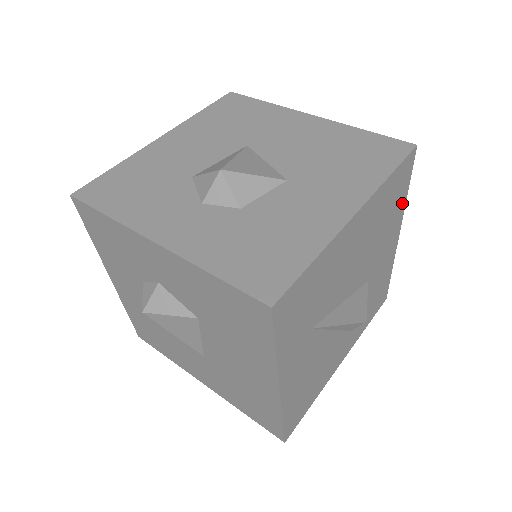
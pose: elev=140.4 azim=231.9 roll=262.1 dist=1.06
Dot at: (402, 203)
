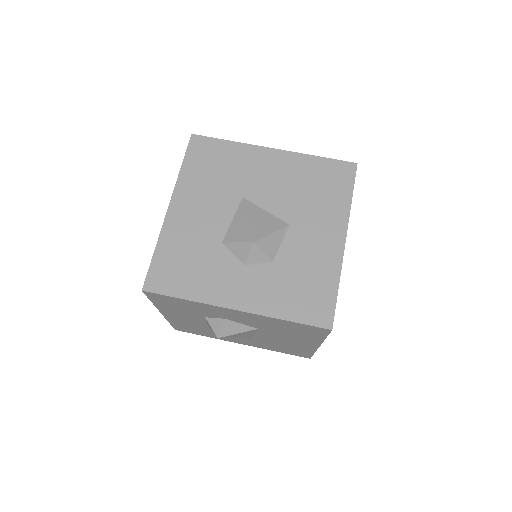
Dot at: occluded
